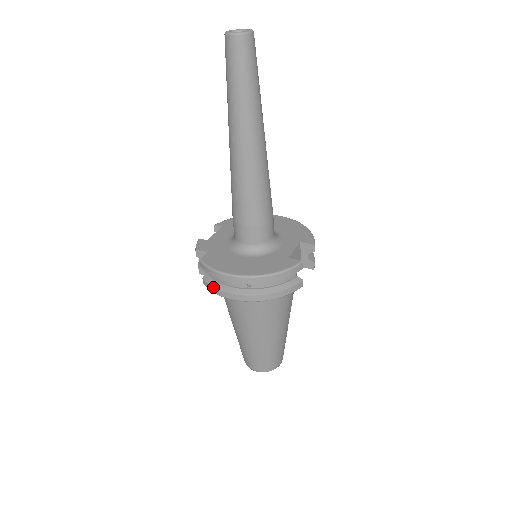
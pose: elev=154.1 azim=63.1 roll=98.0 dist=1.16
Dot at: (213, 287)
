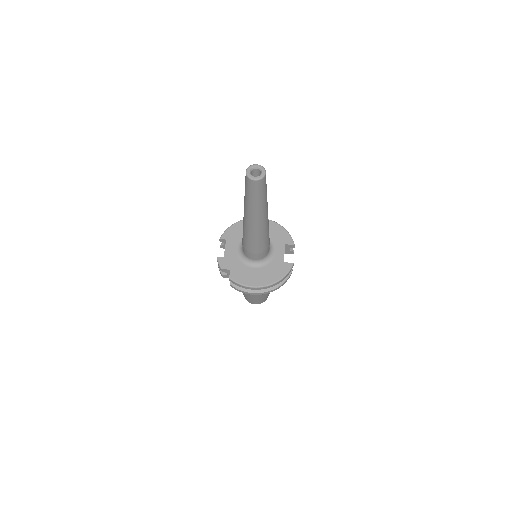
Dot at: (241, 291)
